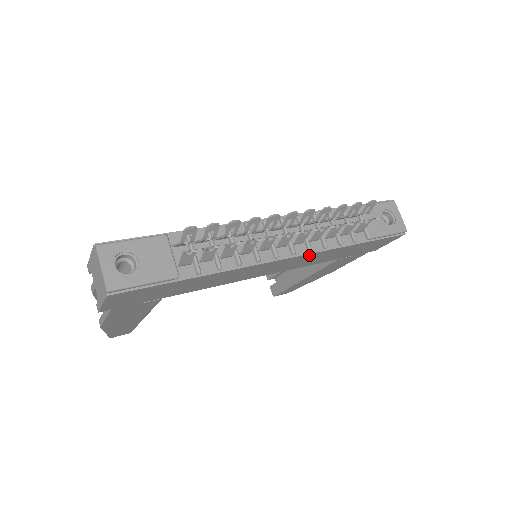
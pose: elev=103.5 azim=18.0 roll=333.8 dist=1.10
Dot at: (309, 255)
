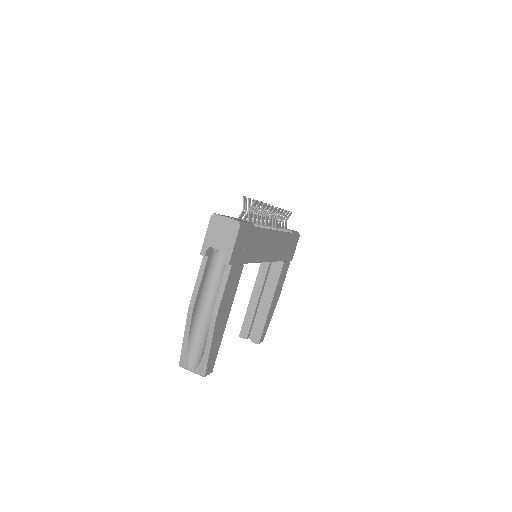
Dot at: (281, 235)
